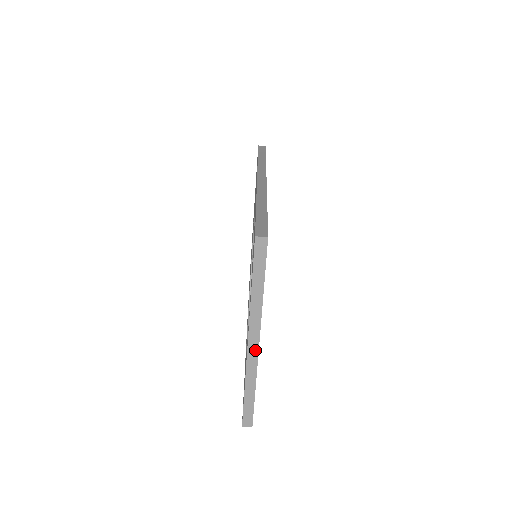
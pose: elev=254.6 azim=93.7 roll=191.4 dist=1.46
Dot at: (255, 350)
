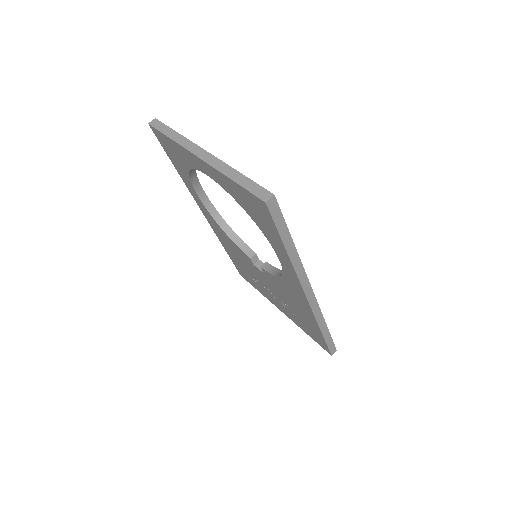
Dot at: (208, 156)
